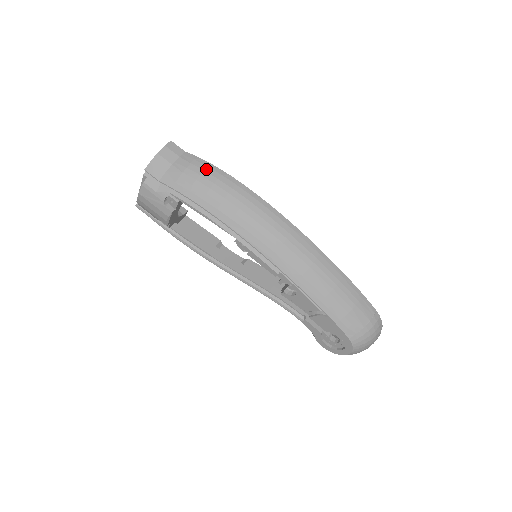
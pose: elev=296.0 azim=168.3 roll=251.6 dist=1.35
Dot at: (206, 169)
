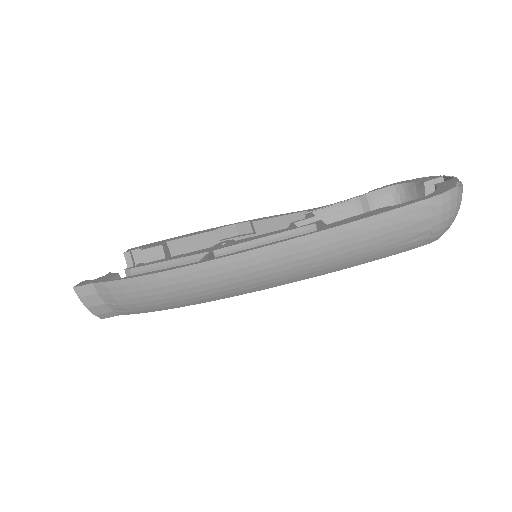
Dot at: (125, 290)
